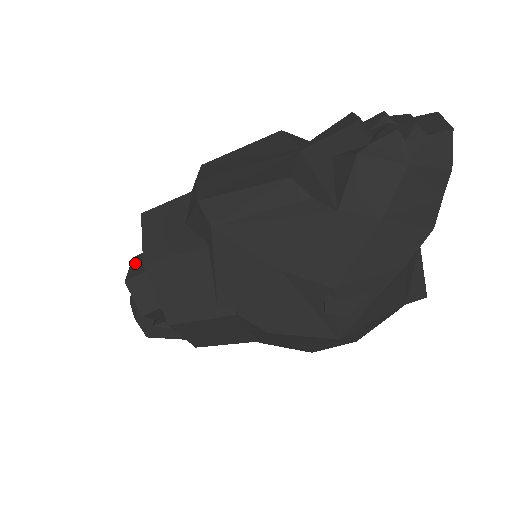
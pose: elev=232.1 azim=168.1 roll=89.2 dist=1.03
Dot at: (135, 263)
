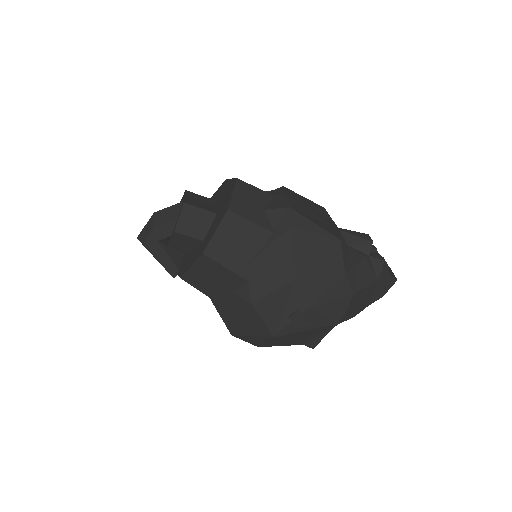
Dot at: (191, 196)
